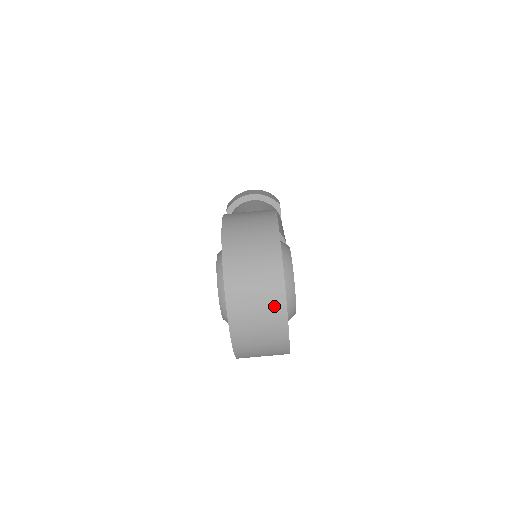
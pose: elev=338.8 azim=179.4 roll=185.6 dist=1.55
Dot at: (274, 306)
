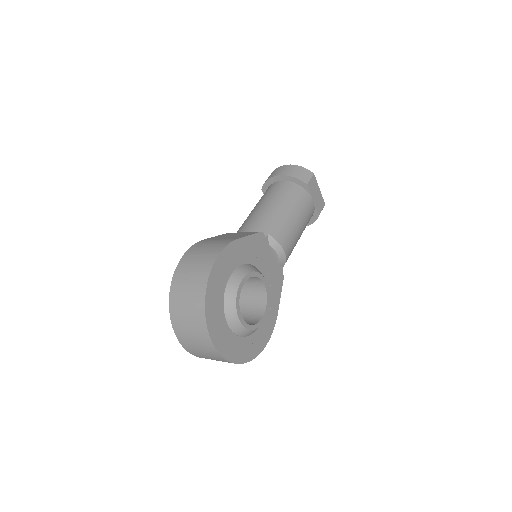
Dot at: (205, 342)
